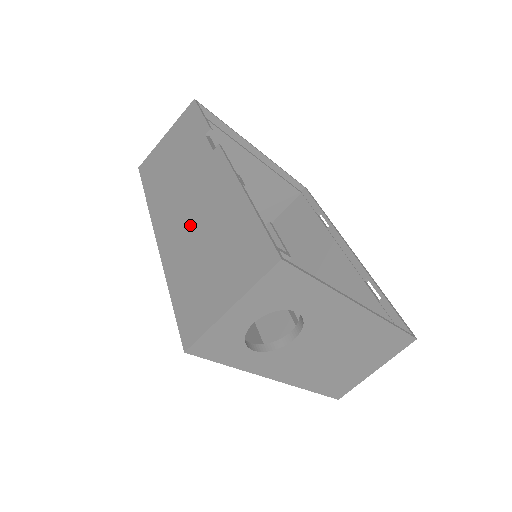
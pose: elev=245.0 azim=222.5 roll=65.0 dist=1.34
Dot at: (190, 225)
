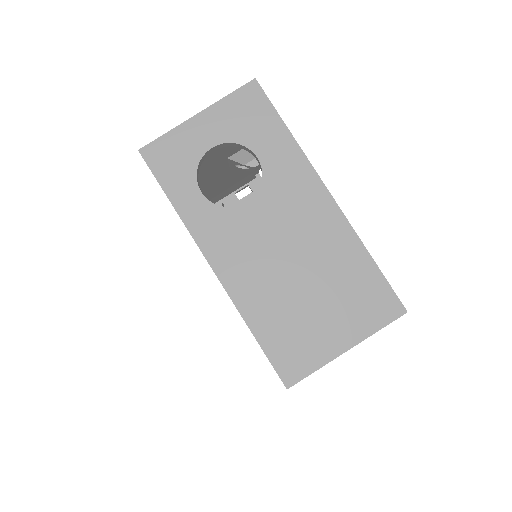
Dot at: occluded
